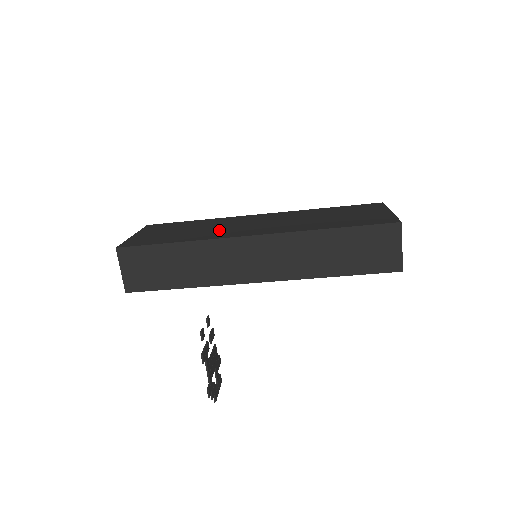
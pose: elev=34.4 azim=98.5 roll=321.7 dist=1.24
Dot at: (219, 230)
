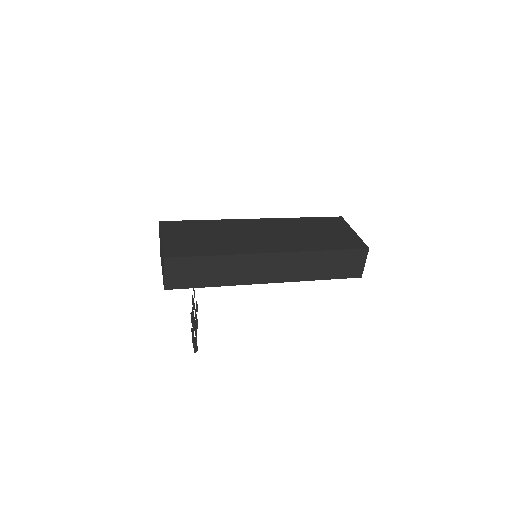
Dot at: (238, 241)
